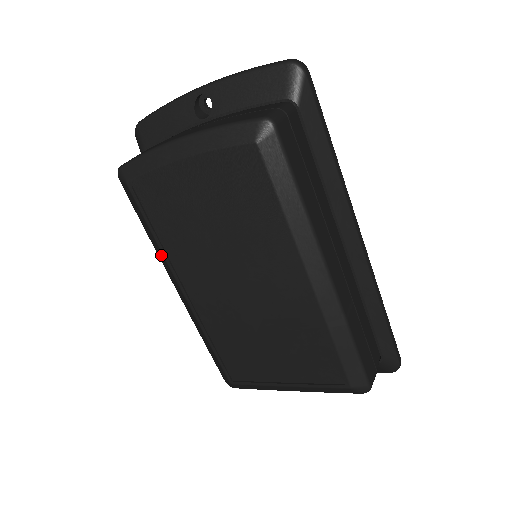
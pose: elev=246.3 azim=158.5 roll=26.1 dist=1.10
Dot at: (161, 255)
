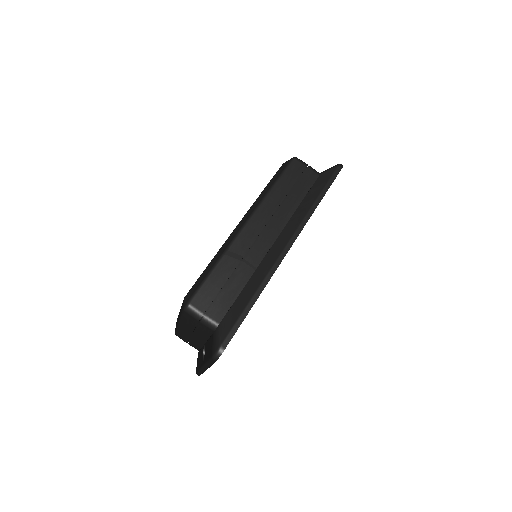
Dot at: occluded
